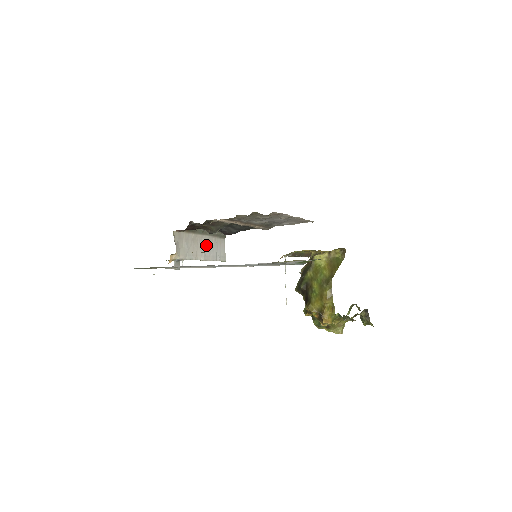
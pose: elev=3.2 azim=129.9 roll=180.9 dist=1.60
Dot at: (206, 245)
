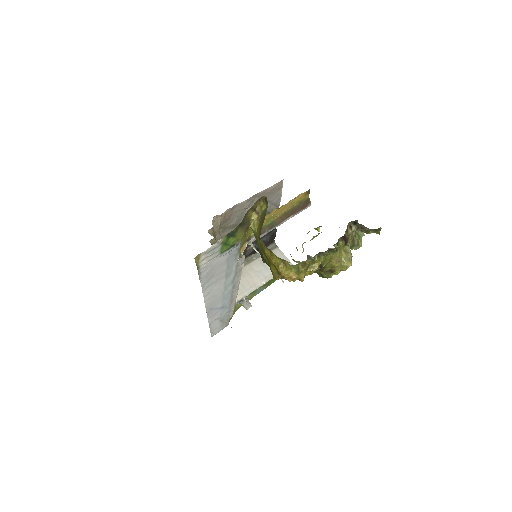
Dot at: (260, 268)
